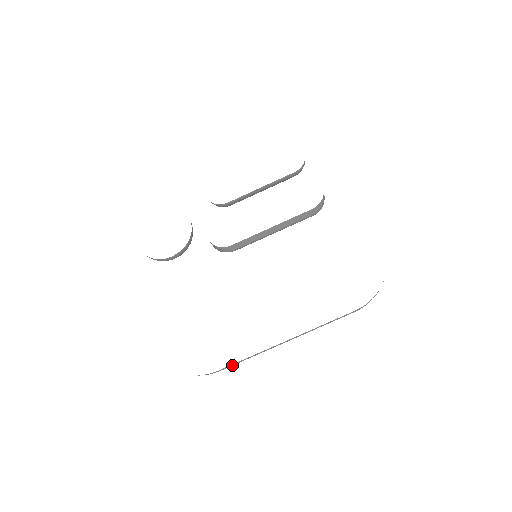
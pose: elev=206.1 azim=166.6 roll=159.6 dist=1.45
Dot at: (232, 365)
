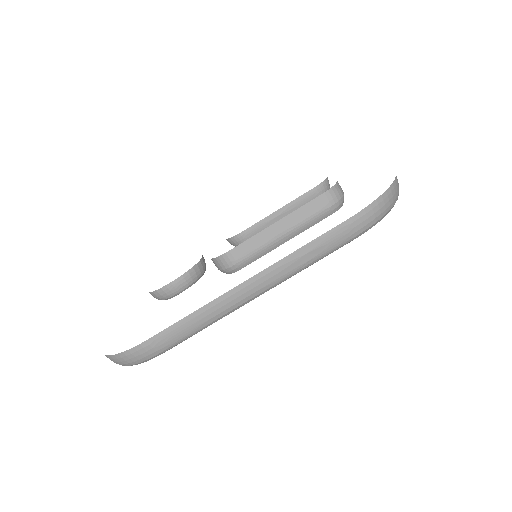
Dot at: (173, 332)
